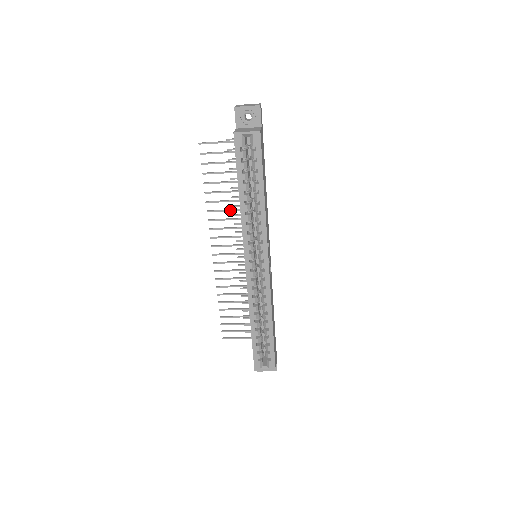
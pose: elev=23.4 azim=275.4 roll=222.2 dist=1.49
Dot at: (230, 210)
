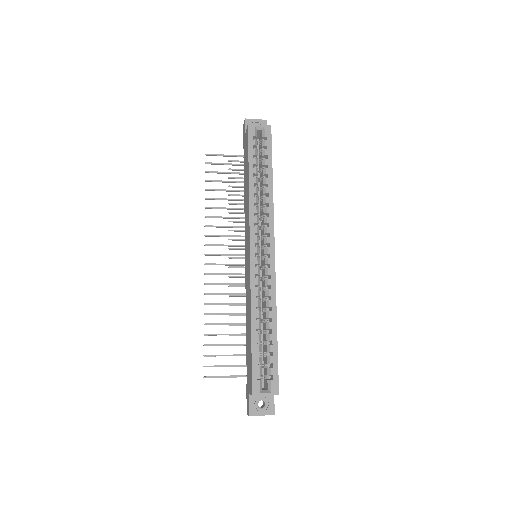
Dot at: (229, 217)
